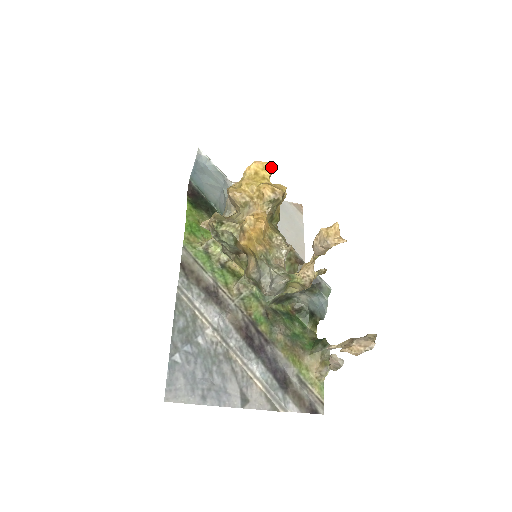
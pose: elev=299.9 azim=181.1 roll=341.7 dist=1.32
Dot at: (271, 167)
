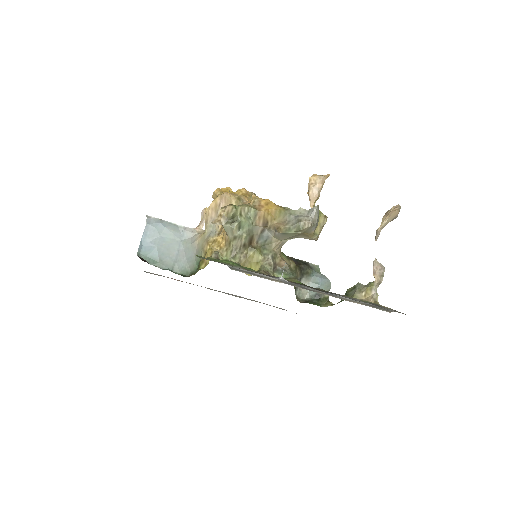
Dot at: (231, 189)
